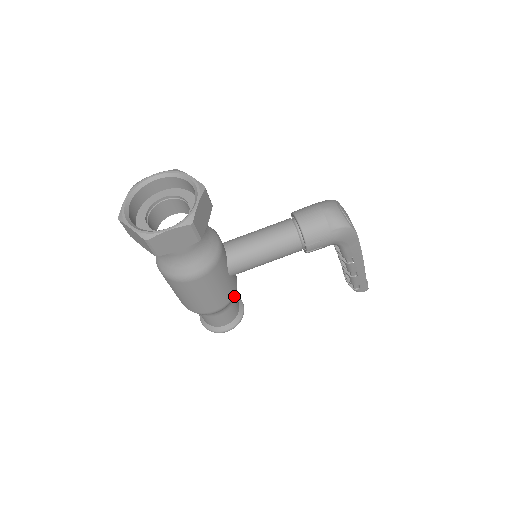
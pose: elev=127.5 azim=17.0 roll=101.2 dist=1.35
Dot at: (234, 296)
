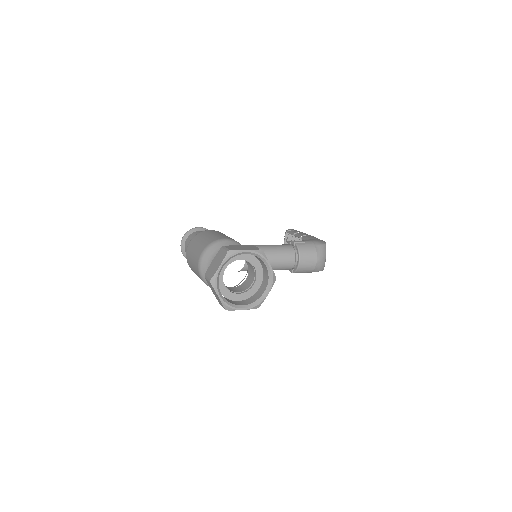
Dot at: occluded
